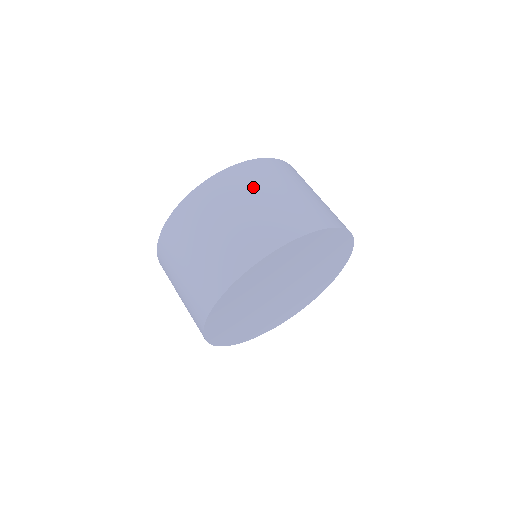
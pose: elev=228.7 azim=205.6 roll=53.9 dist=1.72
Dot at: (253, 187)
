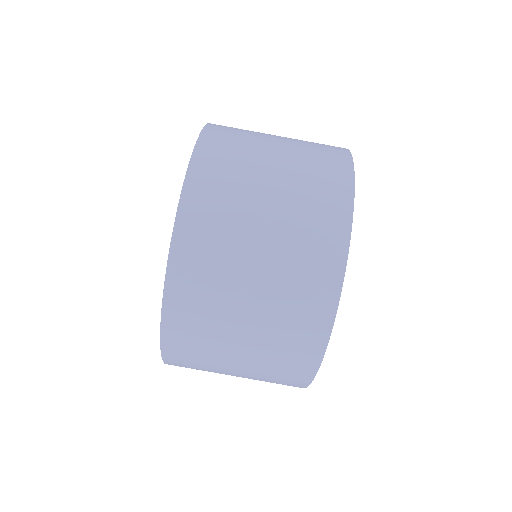
Dot at: (244, 169)
